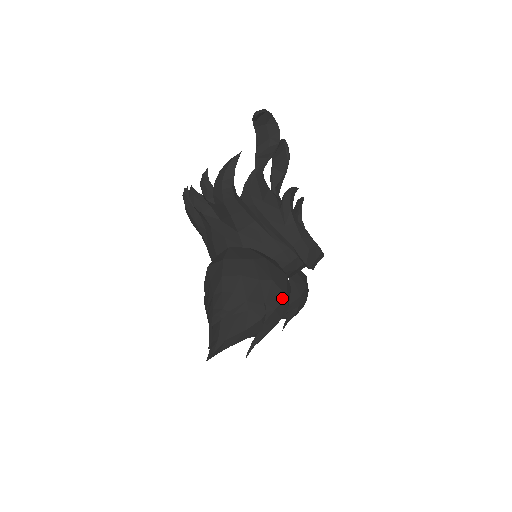
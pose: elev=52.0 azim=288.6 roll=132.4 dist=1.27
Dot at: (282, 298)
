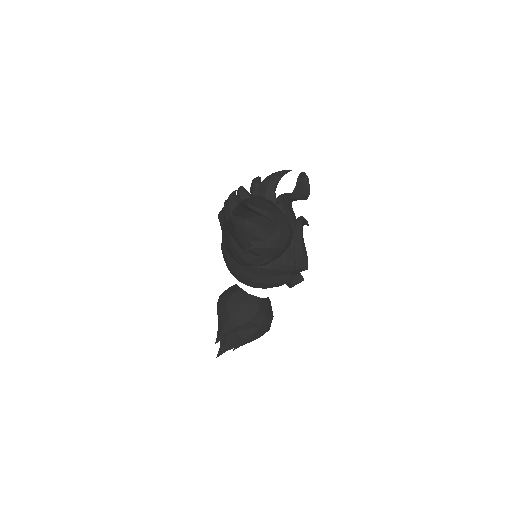
Dot at: (288, 233)
